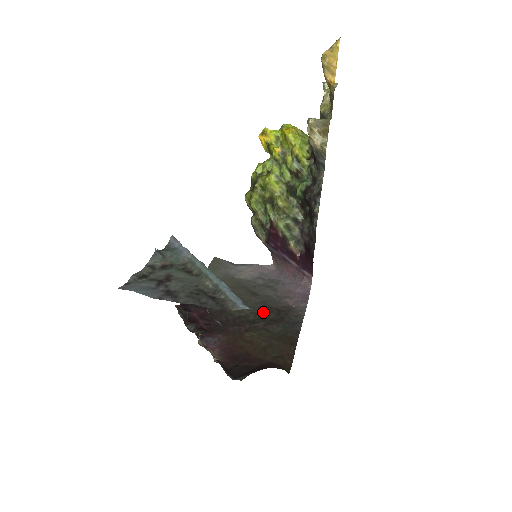
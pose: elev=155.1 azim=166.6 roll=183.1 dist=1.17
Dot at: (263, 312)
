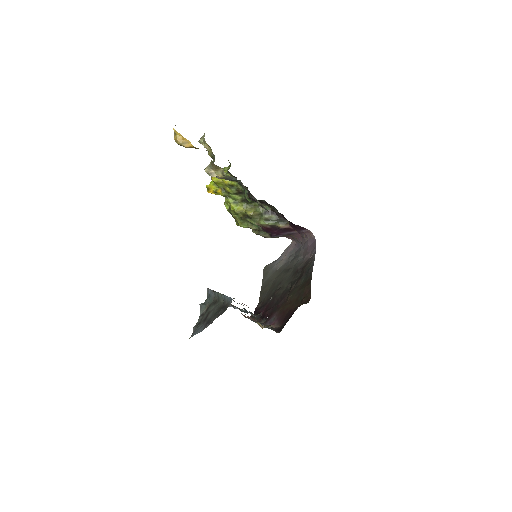
Dot at: (294, 277)
